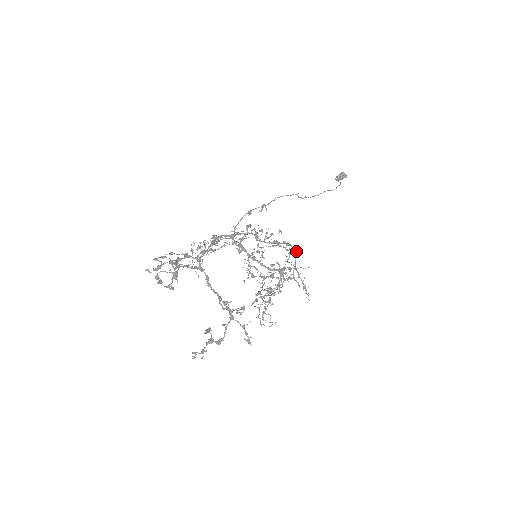
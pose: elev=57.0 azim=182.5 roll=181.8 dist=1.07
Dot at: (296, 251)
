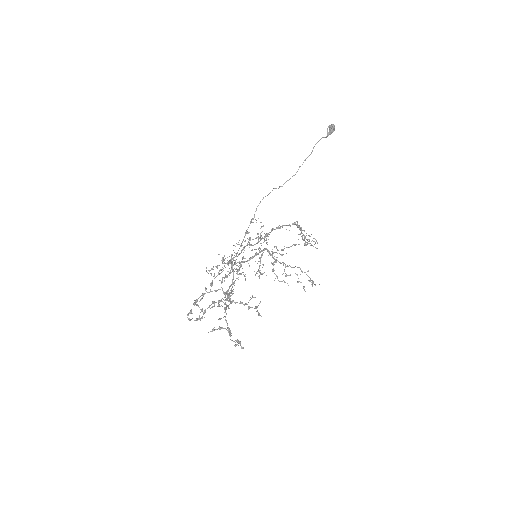
Dot at: occluded
